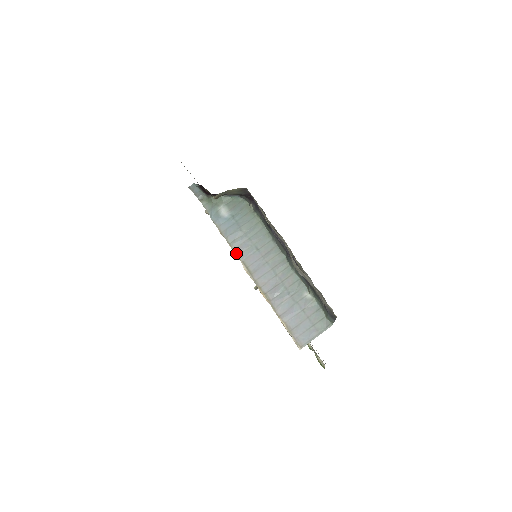
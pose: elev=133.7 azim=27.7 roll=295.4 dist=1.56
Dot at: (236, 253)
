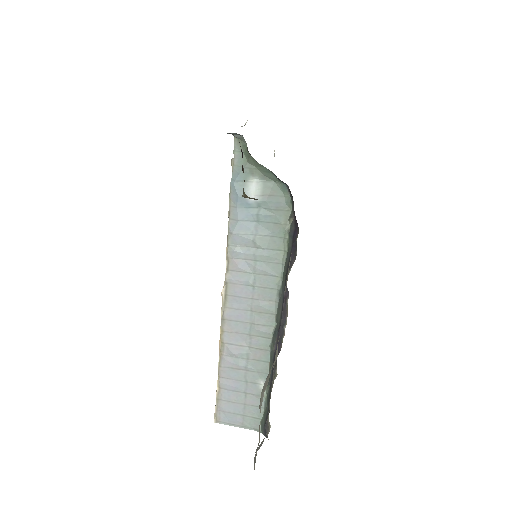
Dot at: (227, 264)
